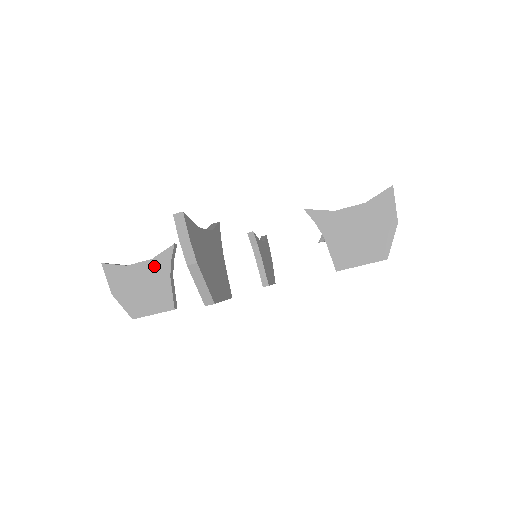
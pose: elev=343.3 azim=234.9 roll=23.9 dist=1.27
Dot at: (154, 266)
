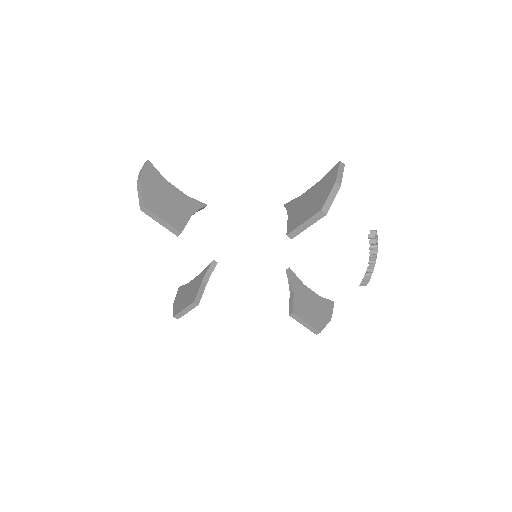
Dot at: (199, 278)
